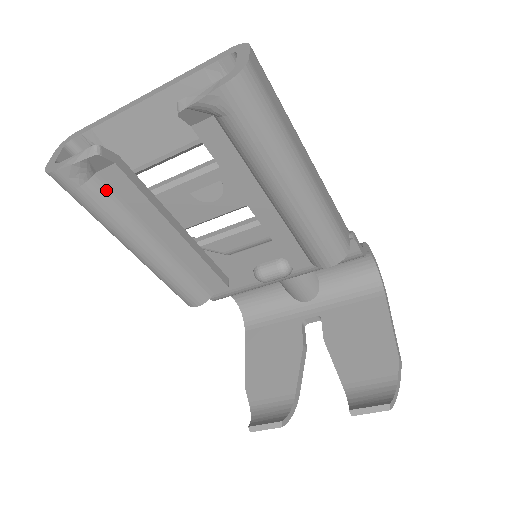
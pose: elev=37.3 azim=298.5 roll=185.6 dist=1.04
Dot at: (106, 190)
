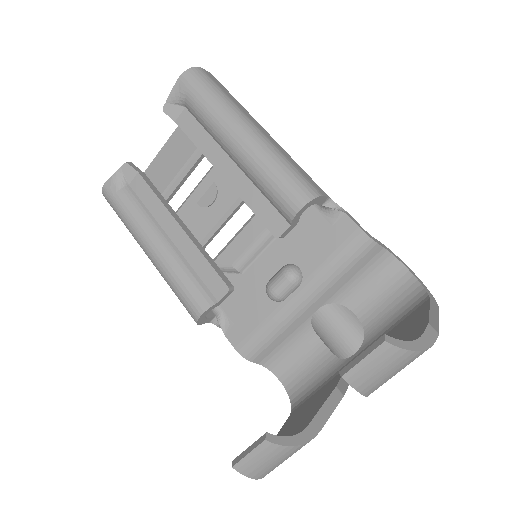
Dot at: (132, 196)
